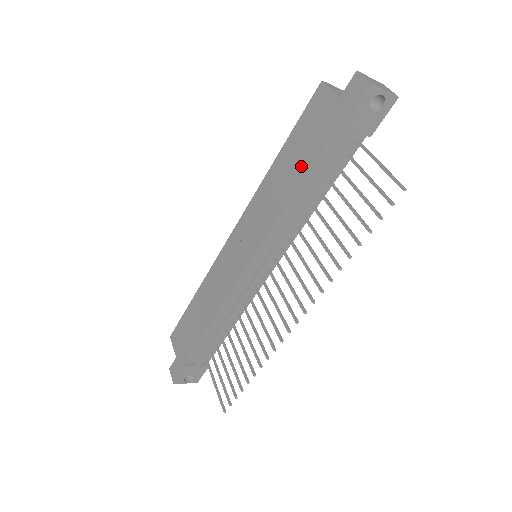
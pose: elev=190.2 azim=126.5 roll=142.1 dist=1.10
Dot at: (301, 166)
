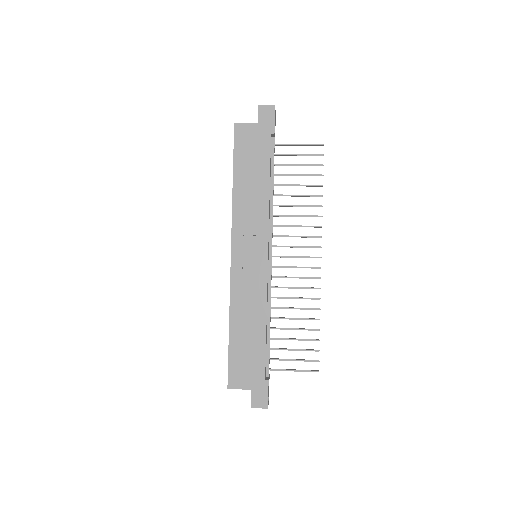
Dot at: (261, 171)
